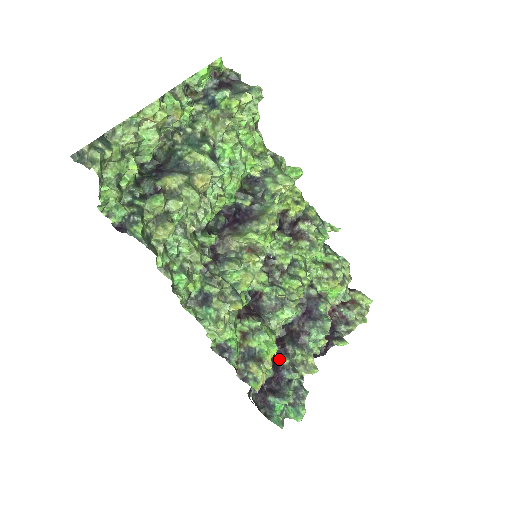
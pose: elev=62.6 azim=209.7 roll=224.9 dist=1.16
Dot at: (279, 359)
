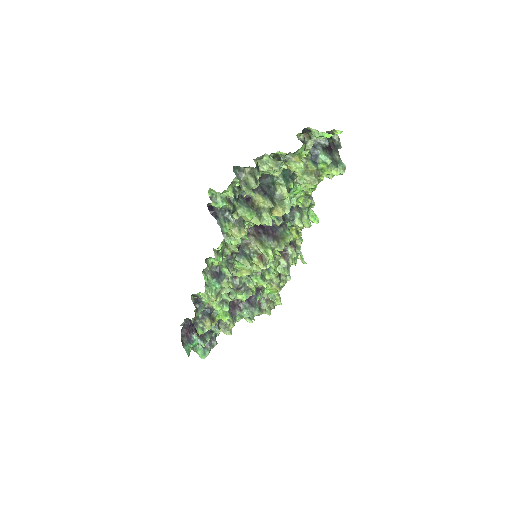
Dot at: occluded
